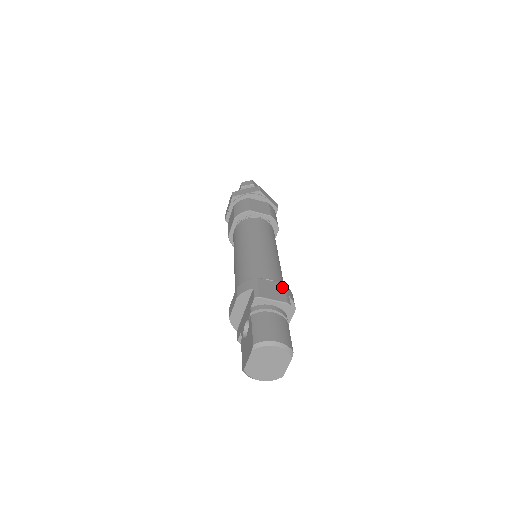
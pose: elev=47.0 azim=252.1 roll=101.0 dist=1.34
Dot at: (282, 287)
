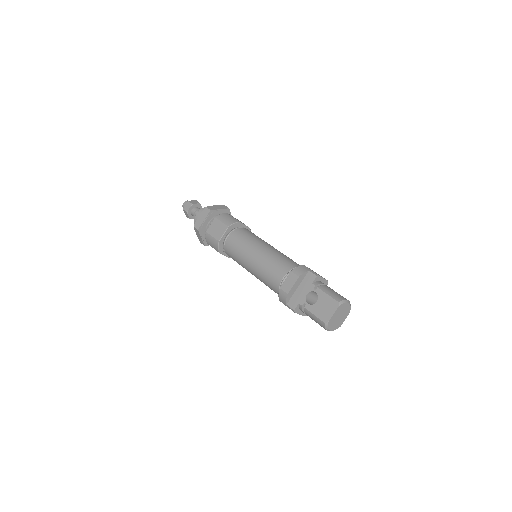
Dot at: occluded
